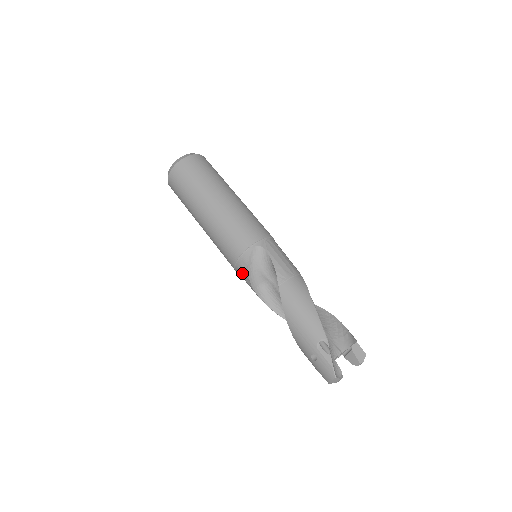
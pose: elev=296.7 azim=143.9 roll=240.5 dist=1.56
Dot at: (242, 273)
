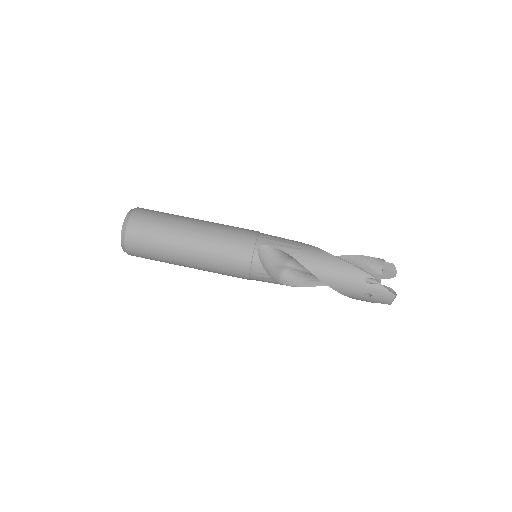
Dot at: (260, 277)
